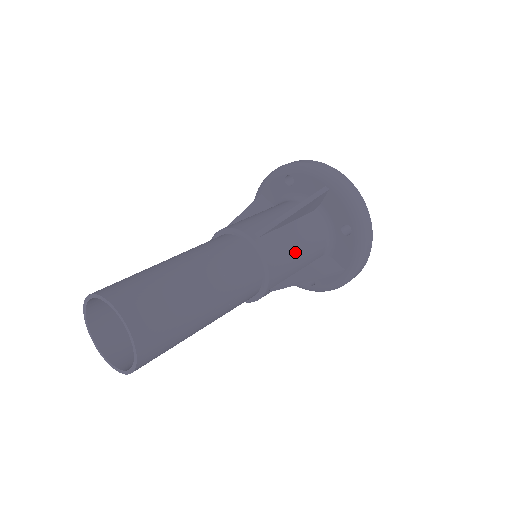
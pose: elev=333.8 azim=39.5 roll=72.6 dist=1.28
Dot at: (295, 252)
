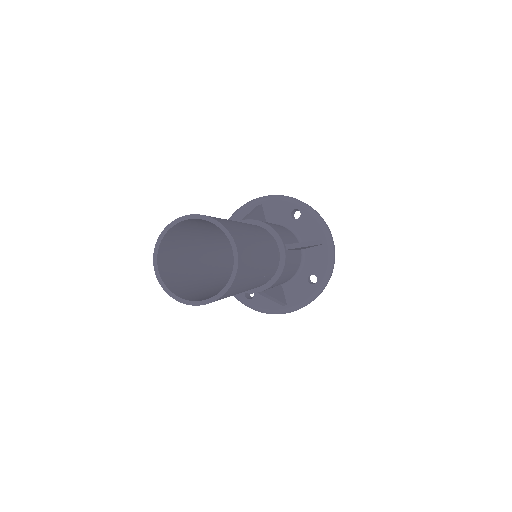
Dot at: (287, 274)
